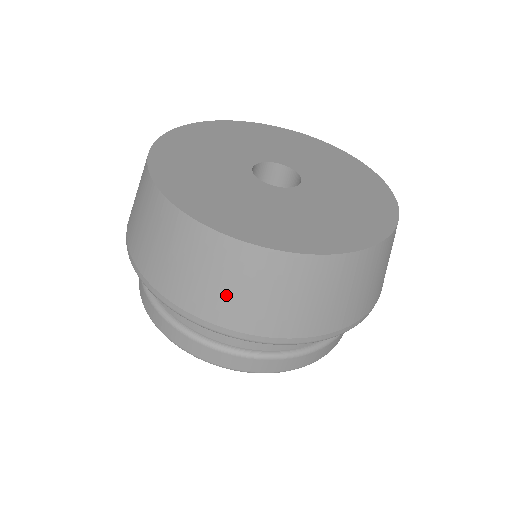
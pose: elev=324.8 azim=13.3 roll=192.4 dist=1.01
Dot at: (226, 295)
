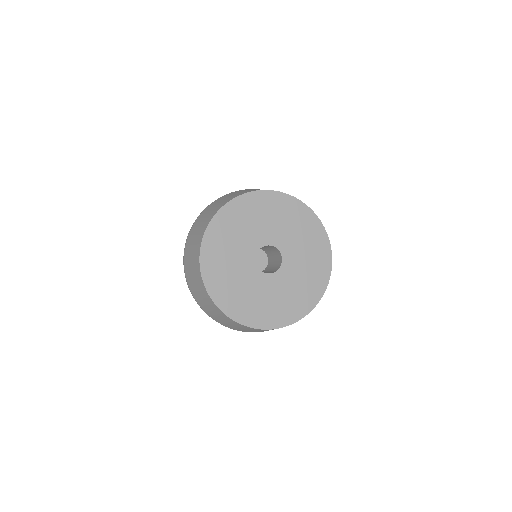
Dot at: (207, 308)
